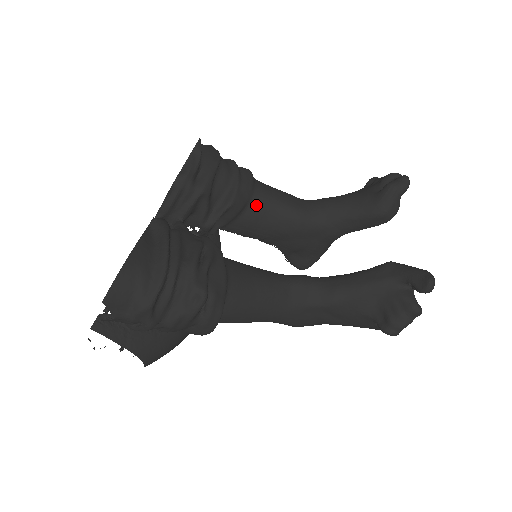
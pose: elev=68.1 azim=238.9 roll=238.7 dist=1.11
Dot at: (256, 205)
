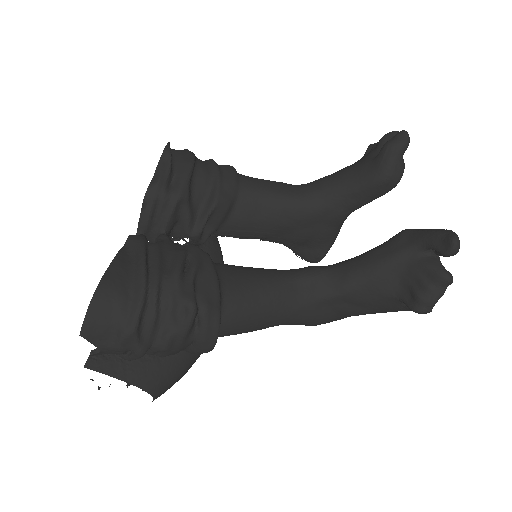
Dot at: (244, 201)
